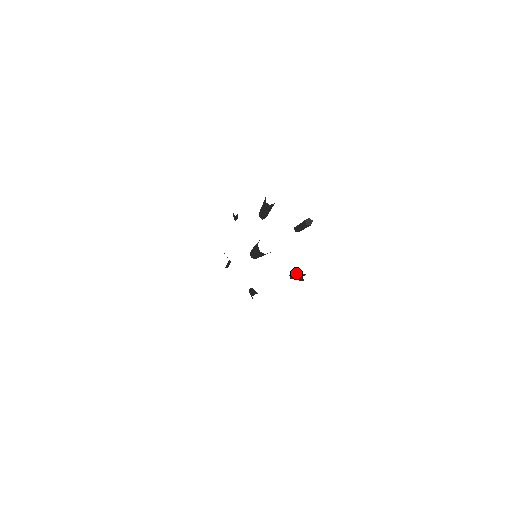
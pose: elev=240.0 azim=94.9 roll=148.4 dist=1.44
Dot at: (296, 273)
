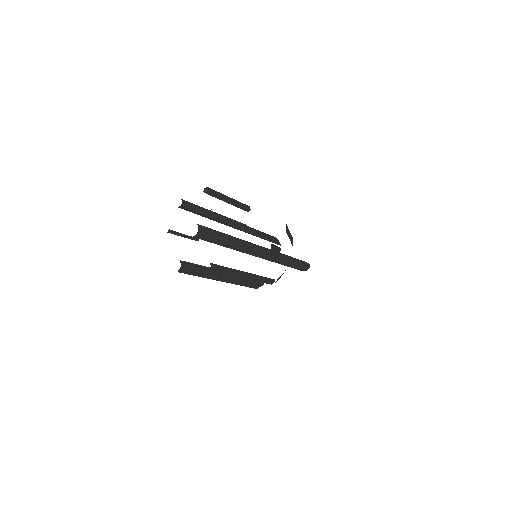
Dot at: occluded
